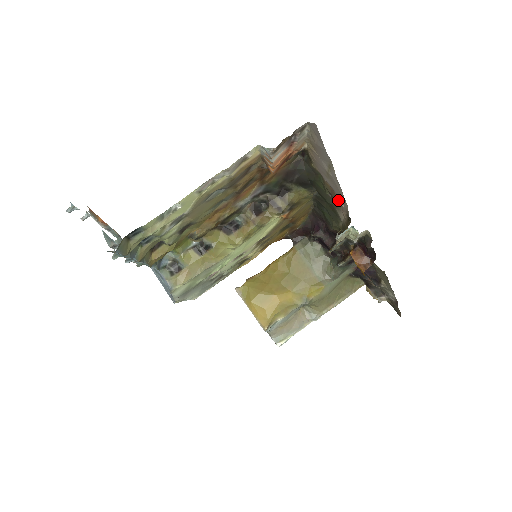
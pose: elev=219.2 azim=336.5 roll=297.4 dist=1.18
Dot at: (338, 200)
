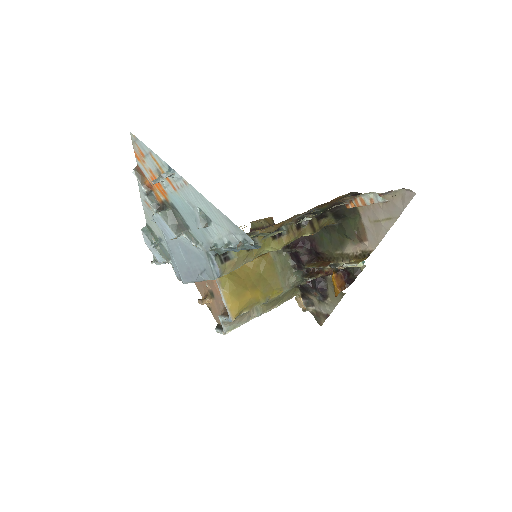
Dot at: (365, 239)
